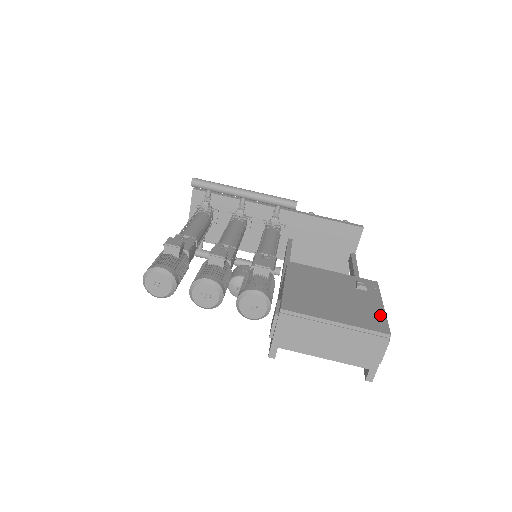
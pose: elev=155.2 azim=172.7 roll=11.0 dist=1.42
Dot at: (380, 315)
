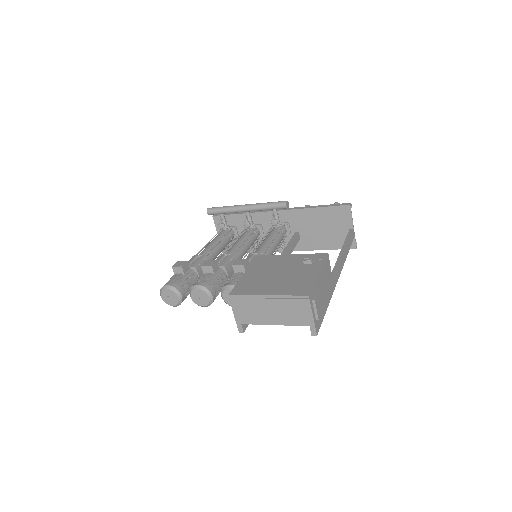
Dot at: (310, 281)
